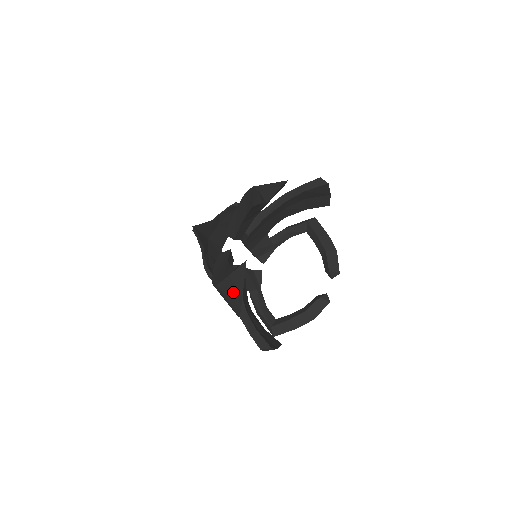
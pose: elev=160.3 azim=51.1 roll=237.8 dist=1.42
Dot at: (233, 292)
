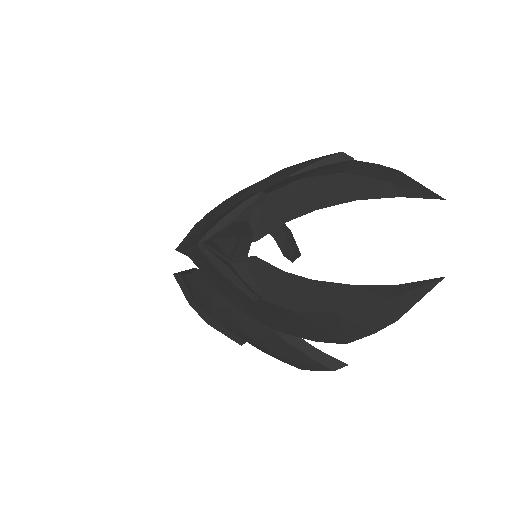
Dot at: (376, 317)
